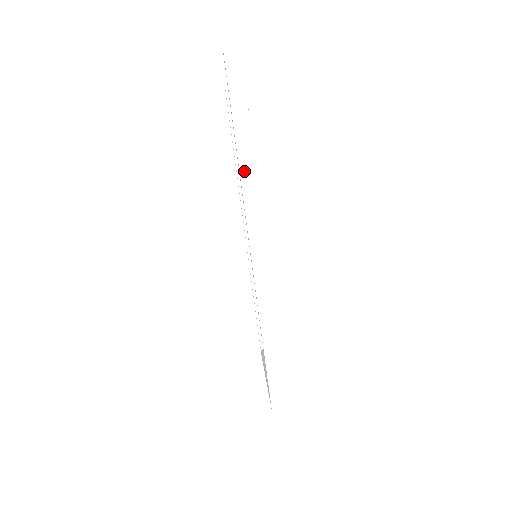
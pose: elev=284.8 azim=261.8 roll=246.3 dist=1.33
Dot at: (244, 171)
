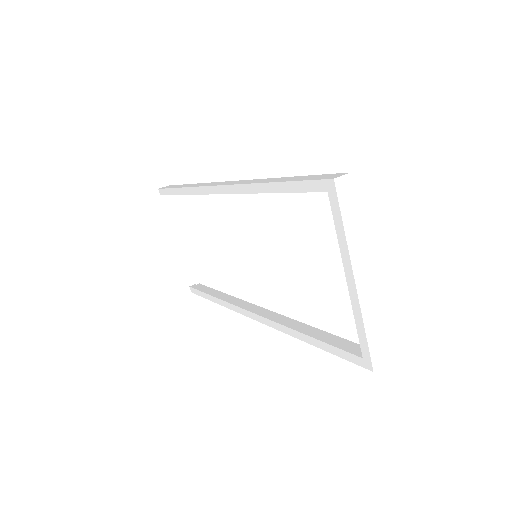
Dot at: (193, 186)
